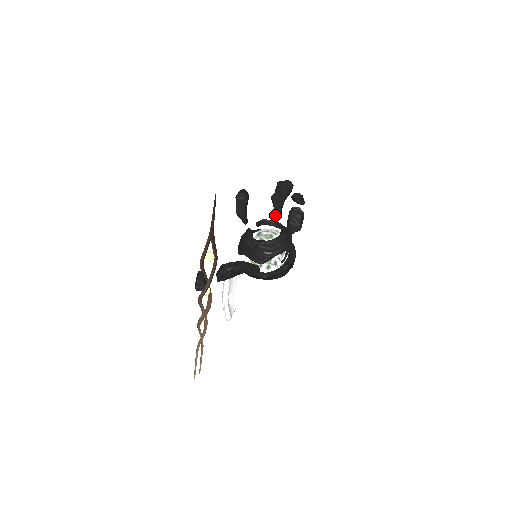
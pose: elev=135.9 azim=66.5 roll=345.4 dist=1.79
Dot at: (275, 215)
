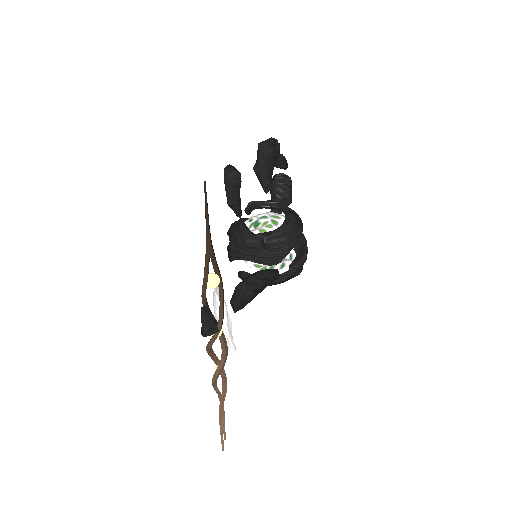
Dot at: (265, 192)
